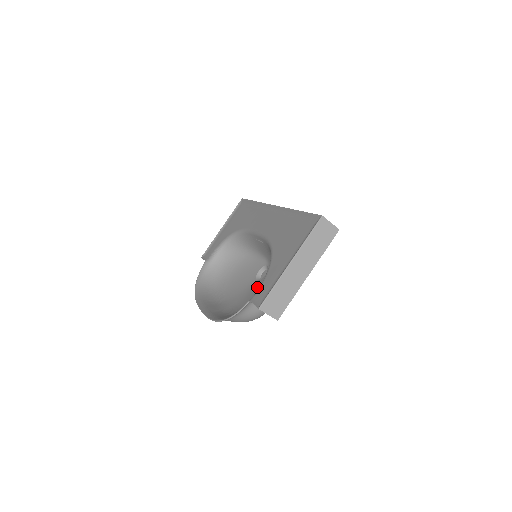
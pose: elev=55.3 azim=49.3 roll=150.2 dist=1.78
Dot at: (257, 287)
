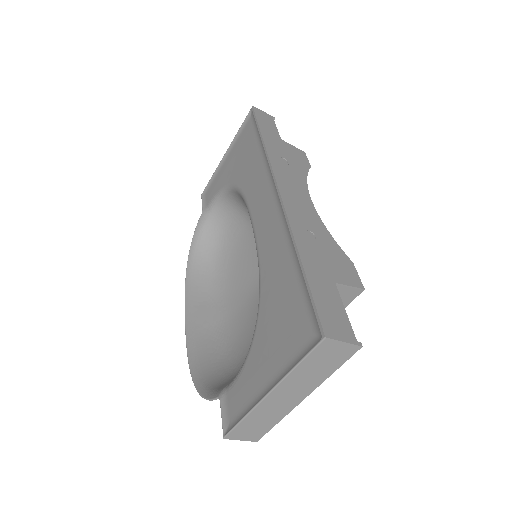
Dot at: (258, 303)
